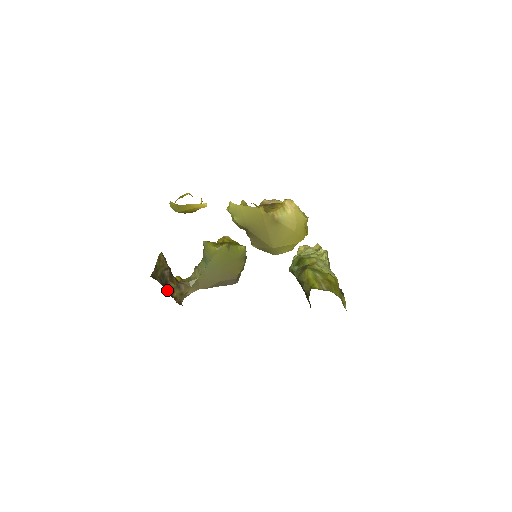
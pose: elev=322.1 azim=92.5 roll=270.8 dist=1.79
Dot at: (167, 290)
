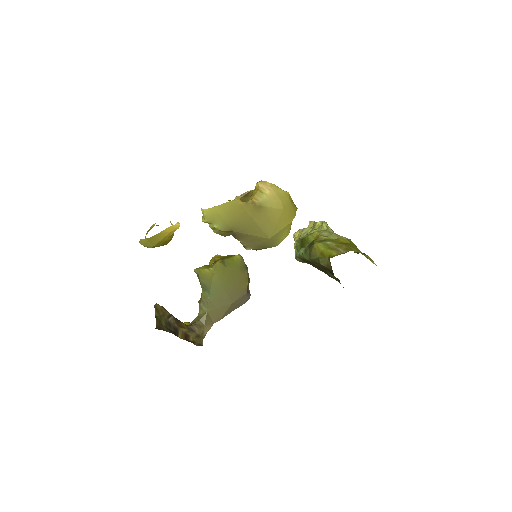
Dot at: (180, 337)
